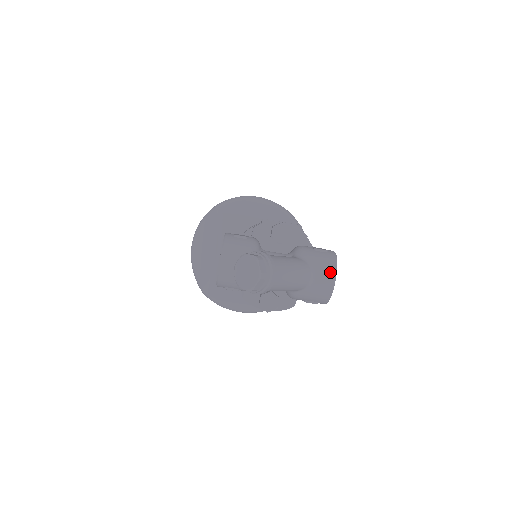
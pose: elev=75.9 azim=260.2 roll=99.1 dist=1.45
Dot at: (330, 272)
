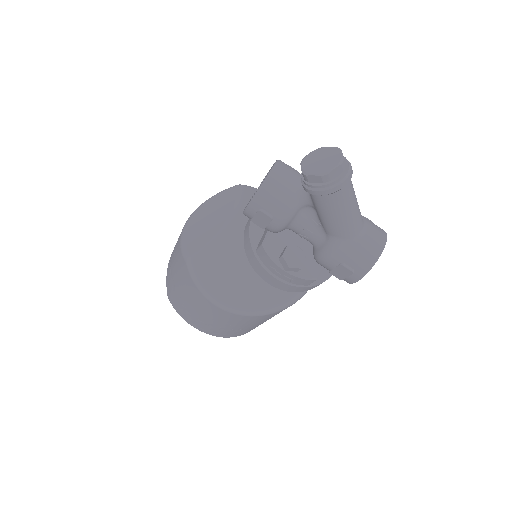
Dot at: (381, 235)
